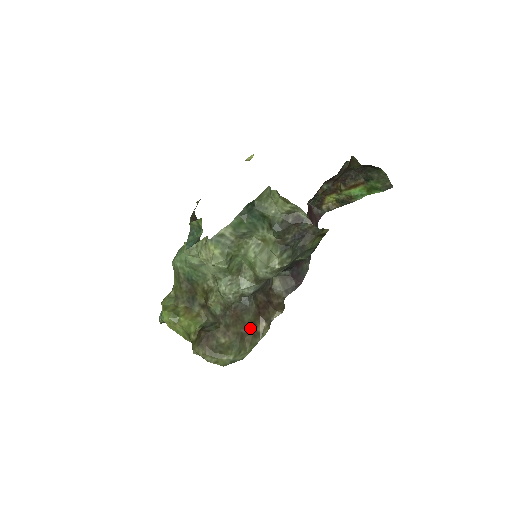
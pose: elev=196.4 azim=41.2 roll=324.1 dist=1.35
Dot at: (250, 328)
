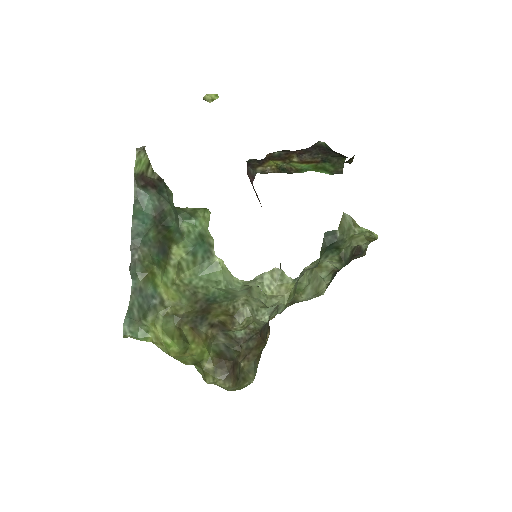
Dot at: occluded
